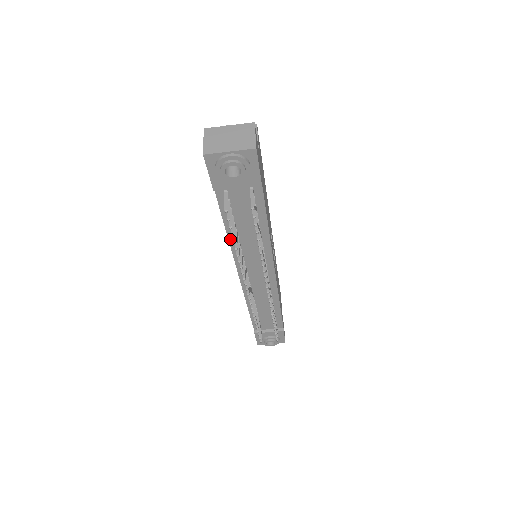
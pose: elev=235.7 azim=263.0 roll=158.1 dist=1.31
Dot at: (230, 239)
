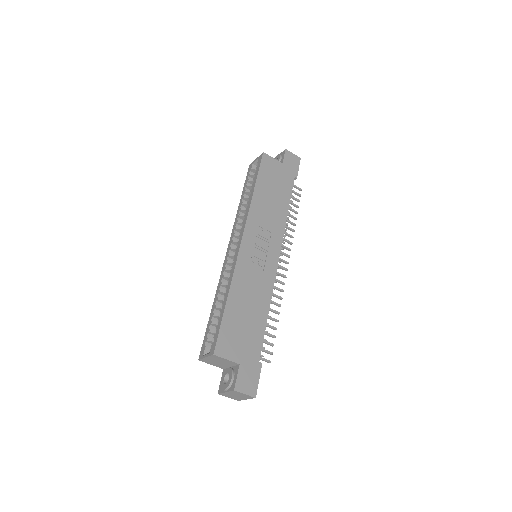
Dot at: occluded
